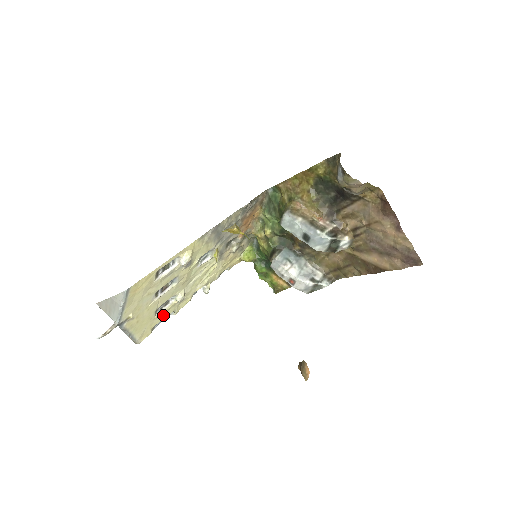
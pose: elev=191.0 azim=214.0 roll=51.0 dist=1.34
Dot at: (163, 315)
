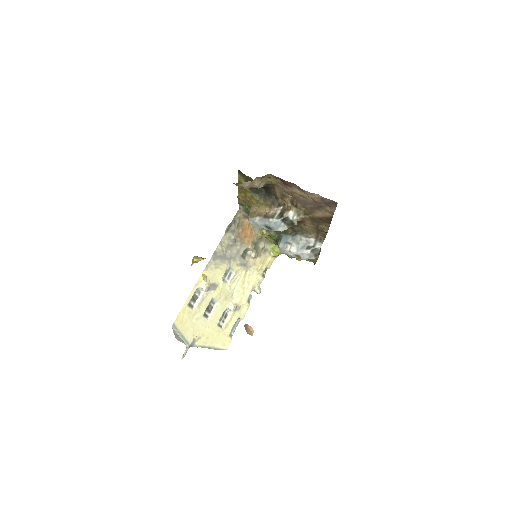
Dot at: (230, 324)
